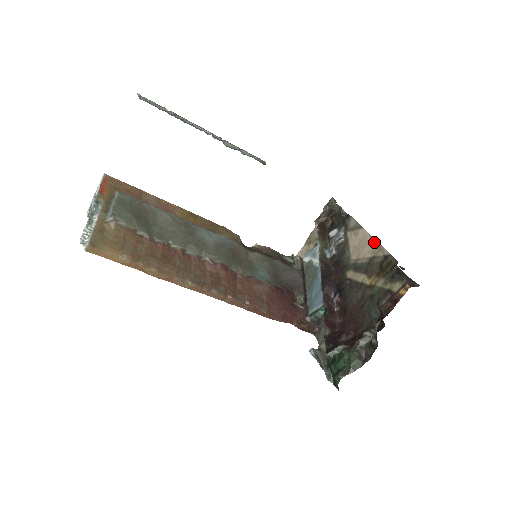
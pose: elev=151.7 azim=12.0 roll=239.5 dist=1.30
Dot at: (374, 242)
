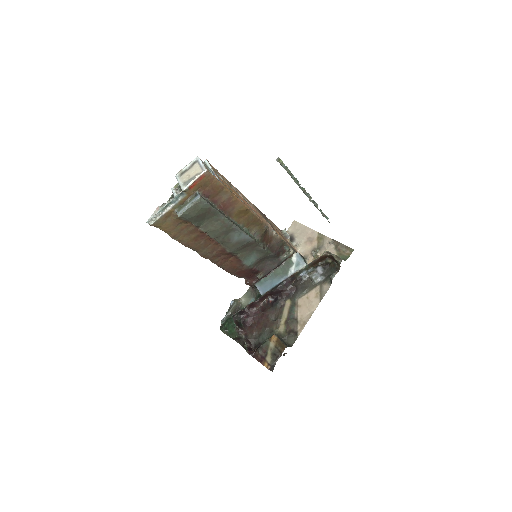
Dot at: (308, 318)
